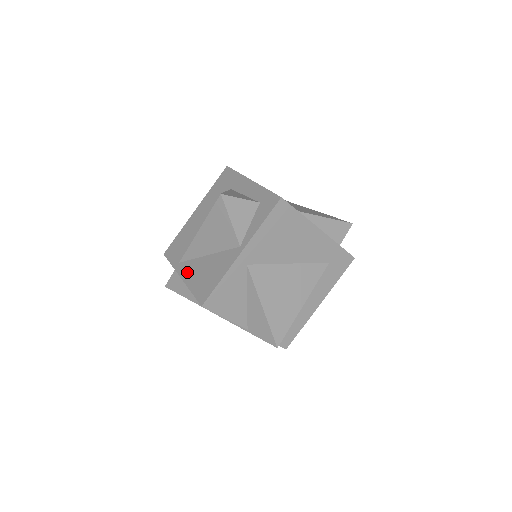
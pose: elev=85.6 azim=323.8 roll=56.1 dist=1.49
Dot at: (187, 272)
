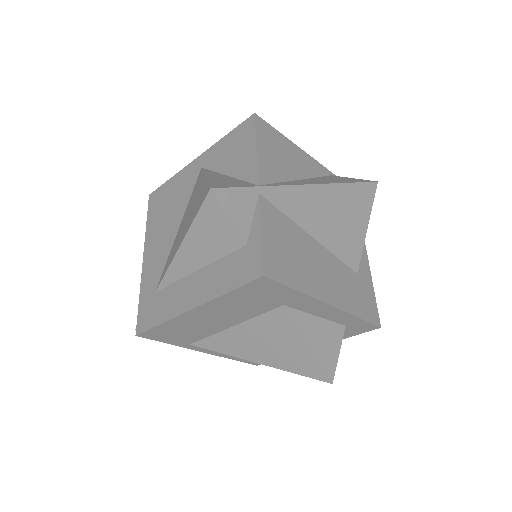
Dot at: (216, 352)
